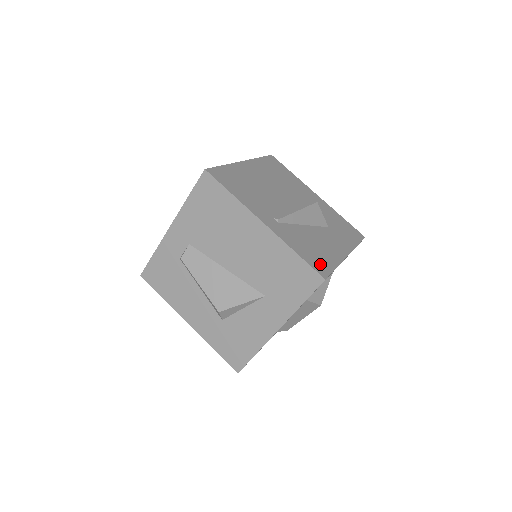
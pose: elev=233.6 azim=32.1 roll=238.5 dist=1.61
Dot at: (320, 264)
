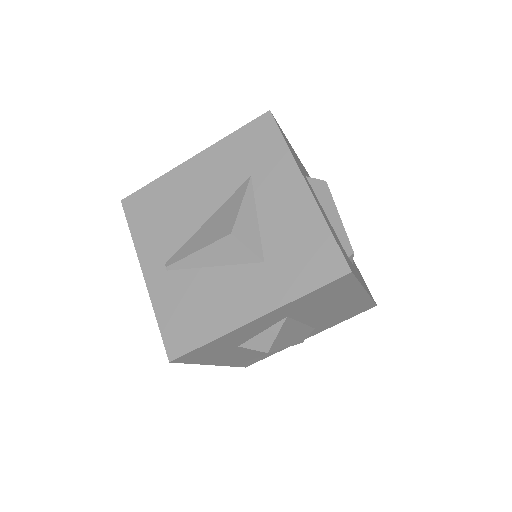
Dot at: (181, 337)
